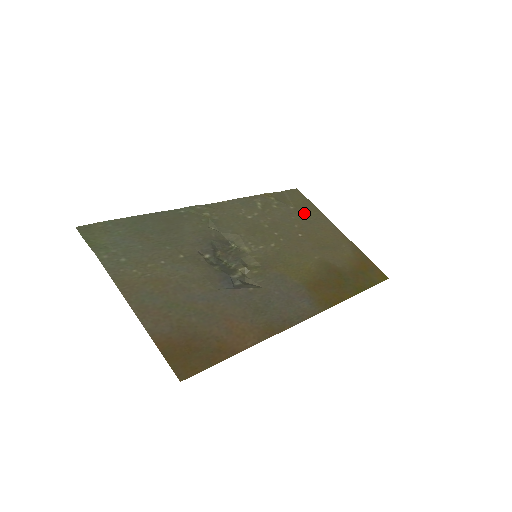
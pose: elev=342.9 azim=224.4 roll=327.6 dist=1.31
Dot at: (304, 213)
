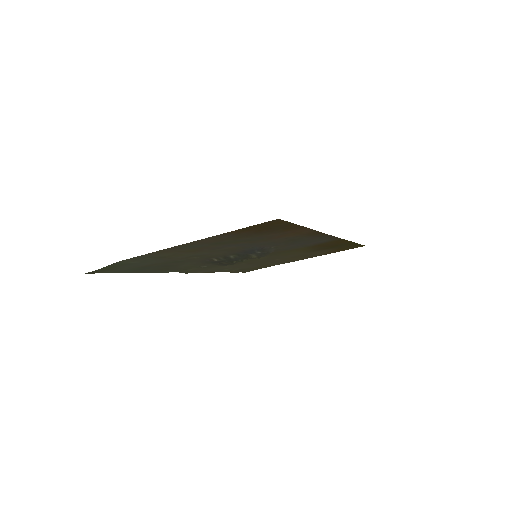
Dot at: (266, 265)
